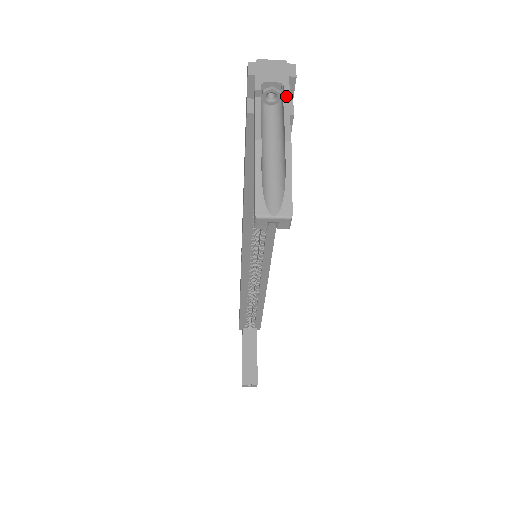
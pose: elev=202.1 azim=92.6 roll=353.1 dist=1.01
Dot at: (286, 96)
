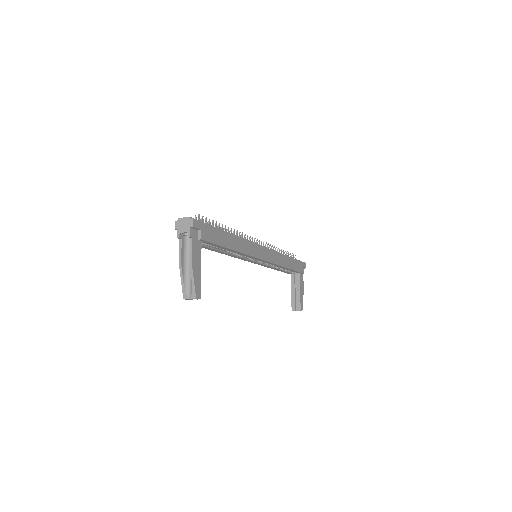
Dot at: (191, 237)
